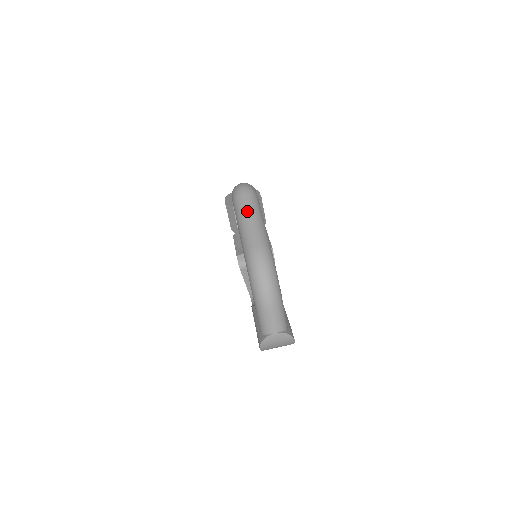
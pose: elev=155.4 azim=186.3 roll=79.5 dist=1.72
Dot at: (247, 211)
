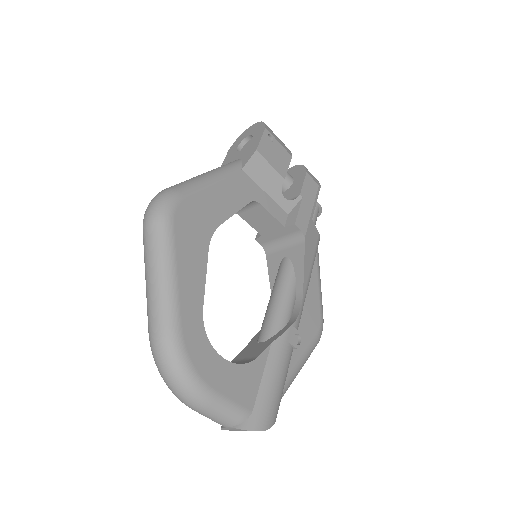
Dot at: (146, 262)
